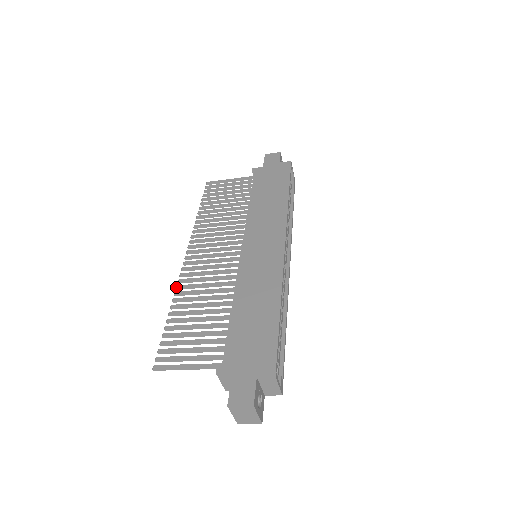
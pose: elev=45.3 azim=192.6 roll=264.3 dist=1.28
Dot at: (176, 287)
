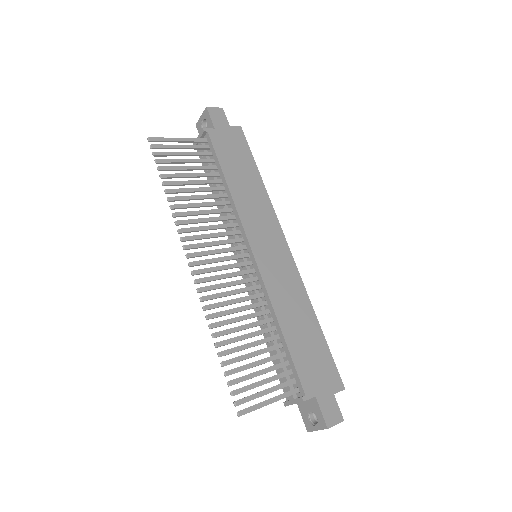
Dot at: (204, 308)
